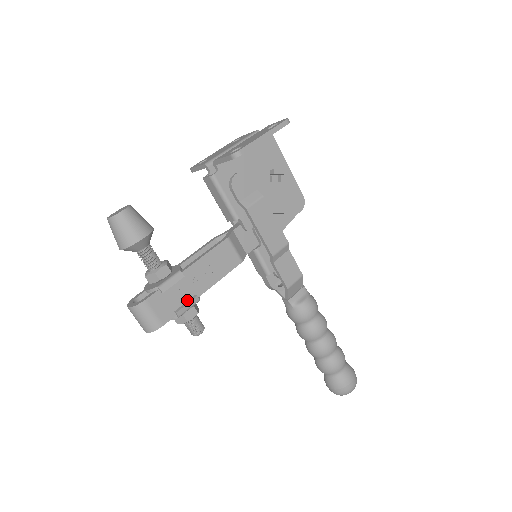
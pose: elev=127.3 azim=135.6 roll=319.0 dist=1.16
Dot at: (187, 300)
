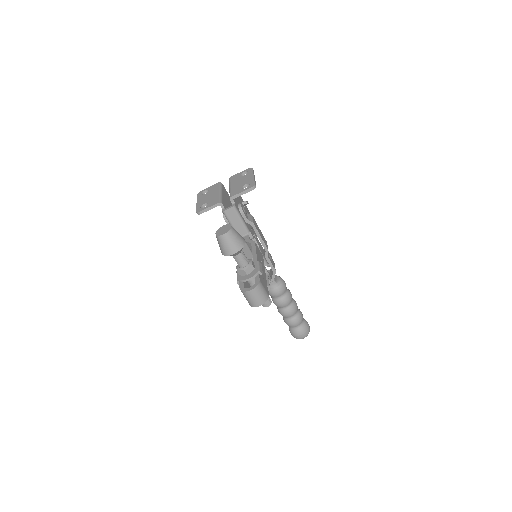
Dot at: (265, 280)
